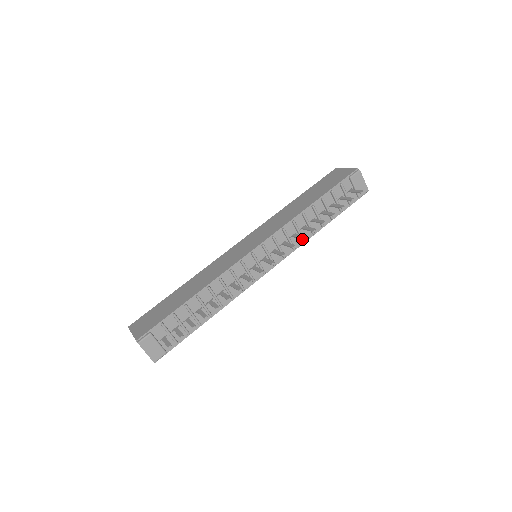
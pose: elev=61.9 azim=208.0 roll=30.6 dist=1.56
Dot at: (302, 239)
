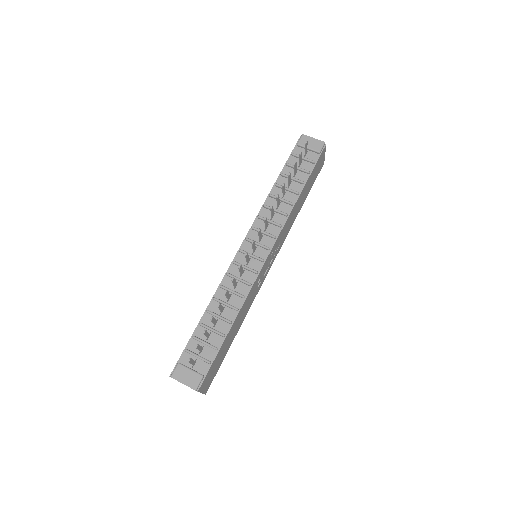
Dot at: (270, 209)
